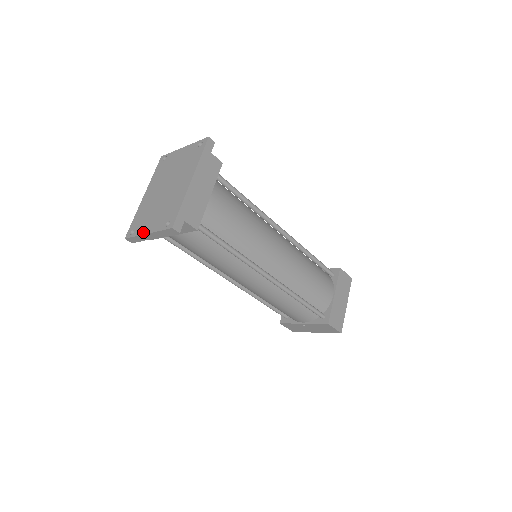
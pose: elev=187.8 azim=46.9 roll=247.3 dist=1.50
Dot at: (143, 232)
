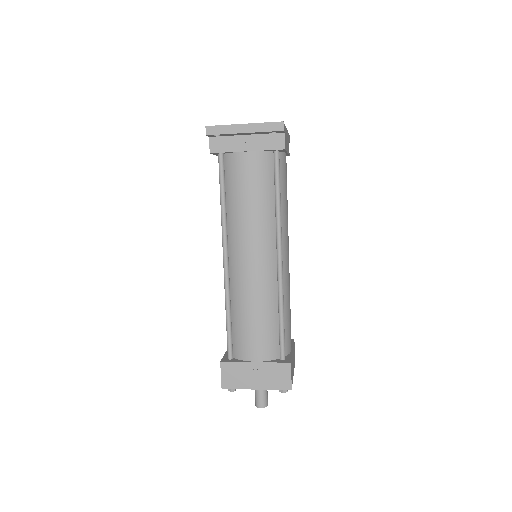
Dot at: (237, 124)
